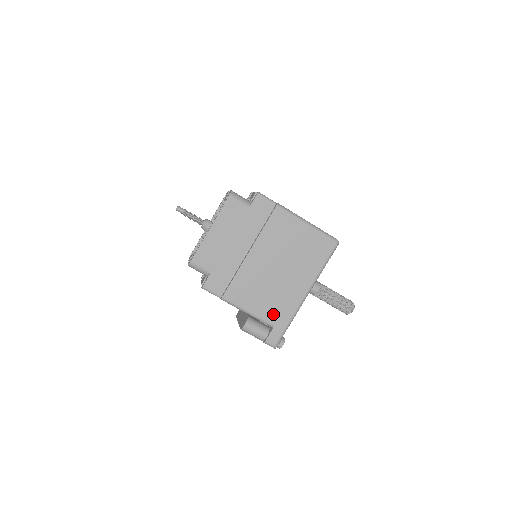
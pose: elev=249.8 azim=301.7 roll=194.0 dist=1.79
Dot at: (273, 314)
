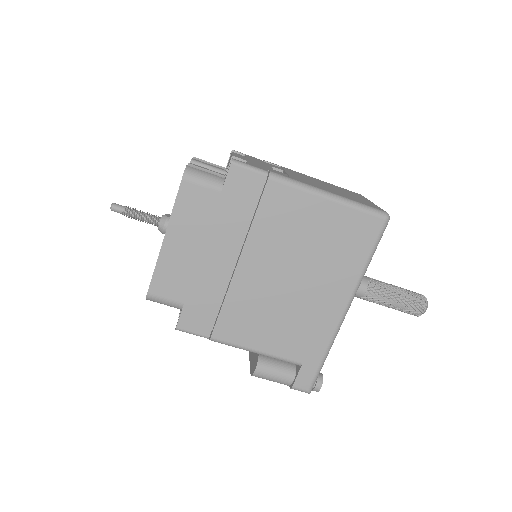
Dot at: (297, 348)
